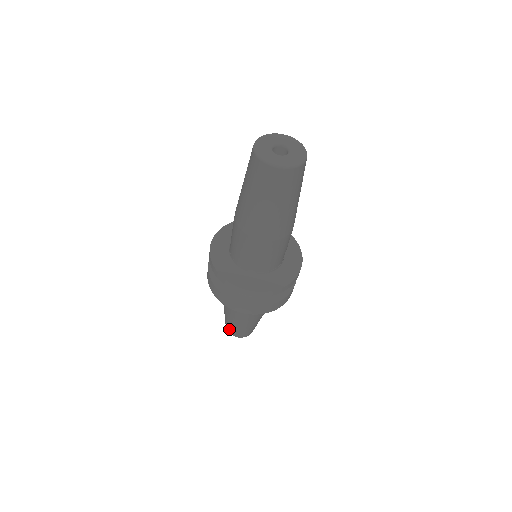
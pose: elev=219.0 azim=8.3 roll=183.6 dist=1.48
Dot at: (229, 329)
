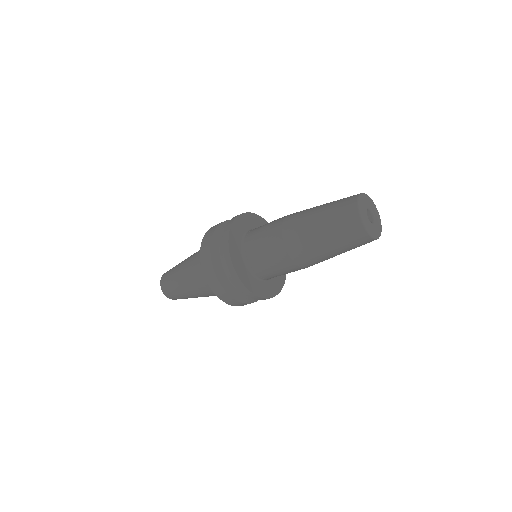
Dot at: (174, 297)
